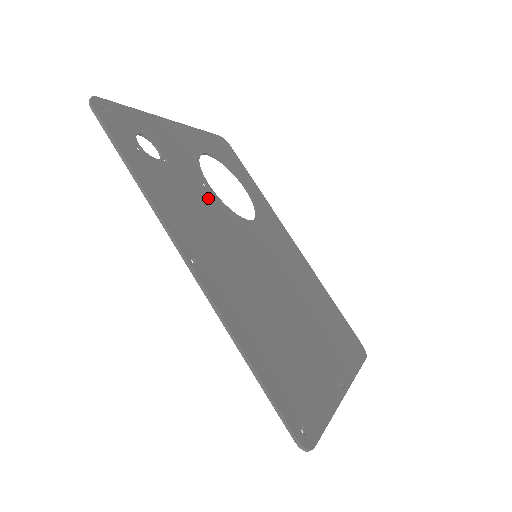
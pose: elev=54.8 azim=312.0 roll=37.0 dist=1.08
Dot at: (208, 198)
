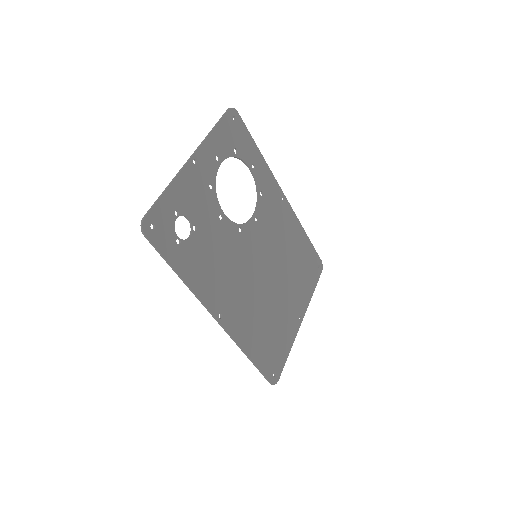
Dot at: (224, 234)
